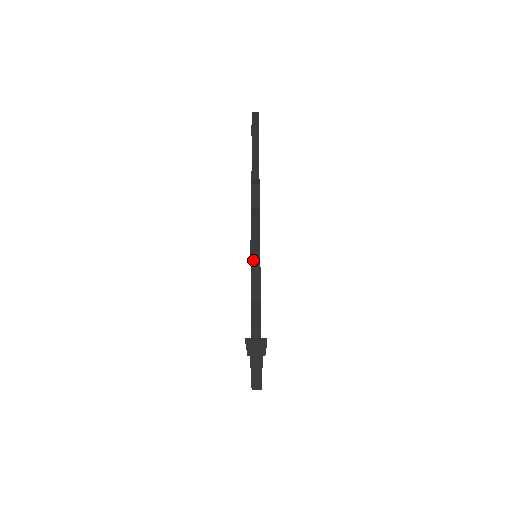
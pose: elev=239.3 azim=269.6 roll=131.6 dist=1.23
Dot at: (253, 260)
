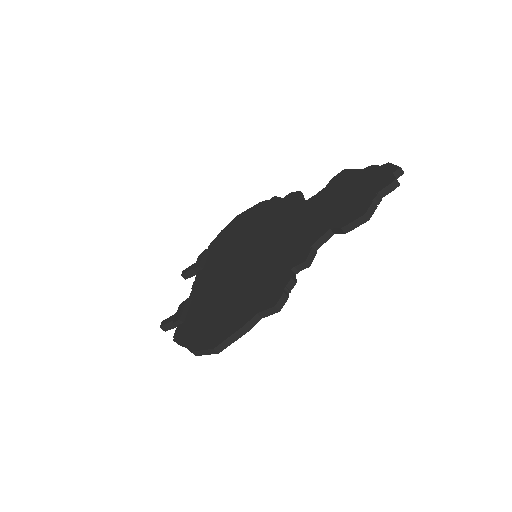
Dot at: (213, 350)
